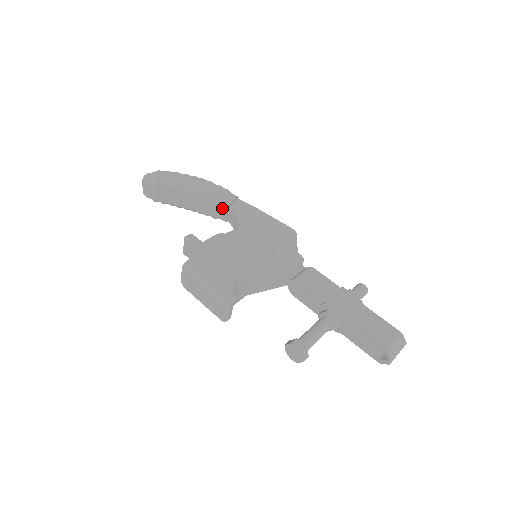
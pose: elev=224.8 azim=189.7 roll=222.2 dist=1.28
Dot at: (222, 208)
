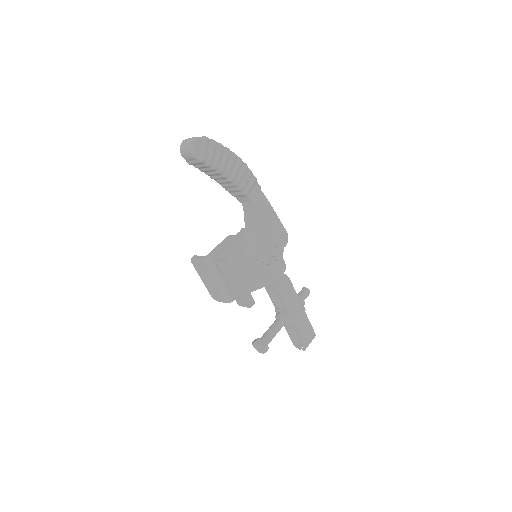
Dot at: (246, 198)
